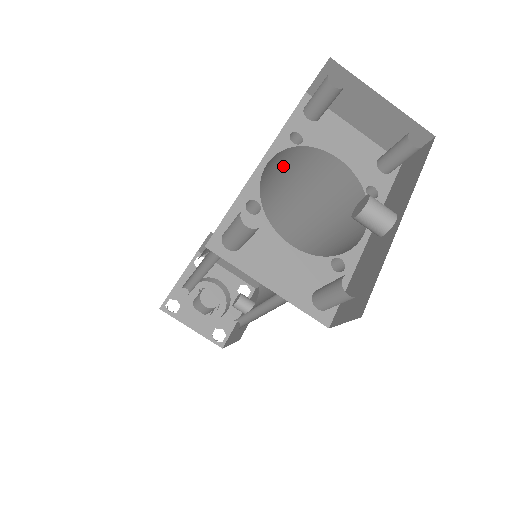
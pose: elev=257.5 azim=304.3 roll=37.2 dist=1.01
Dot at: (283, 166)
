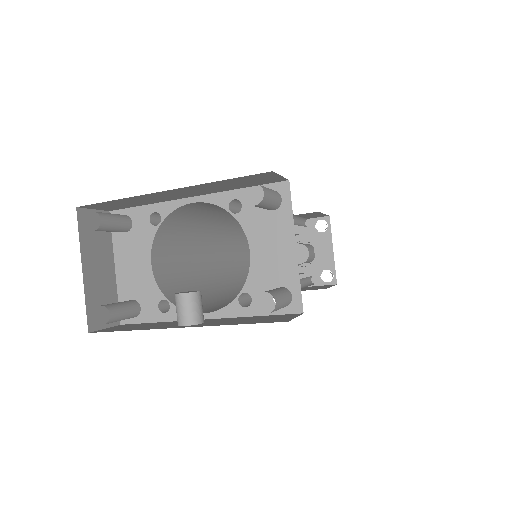
Dot at: occluded
